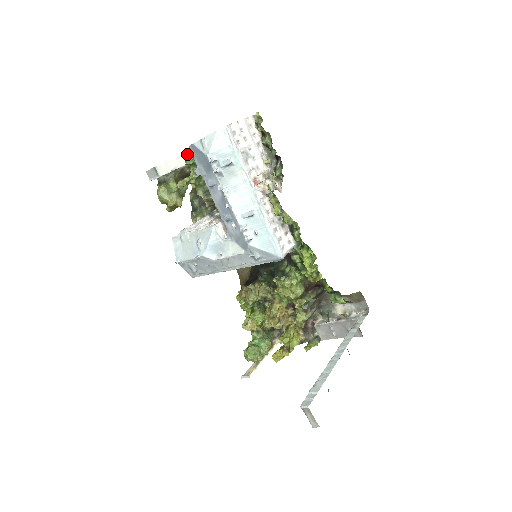
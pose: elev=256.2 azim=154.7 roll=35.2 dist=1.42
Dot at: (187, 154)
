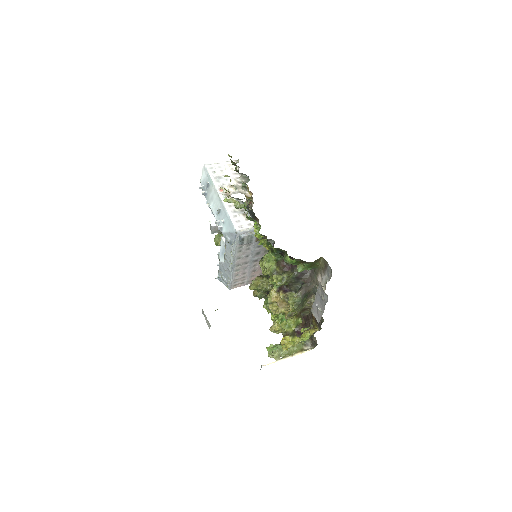
Dot at: occluded
